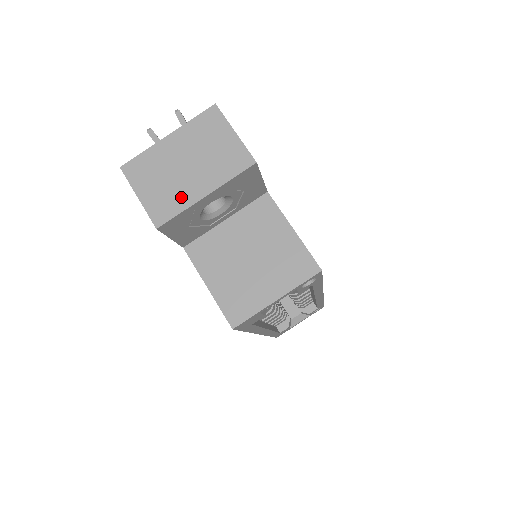
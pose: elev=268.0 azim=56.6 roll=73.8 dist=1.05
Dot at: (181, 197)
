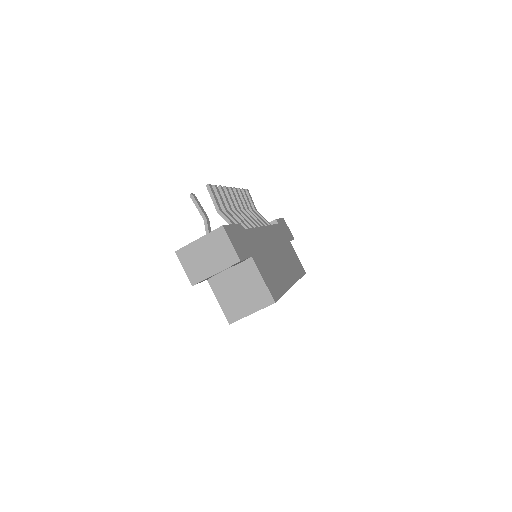
Dot at: (204, 272)
